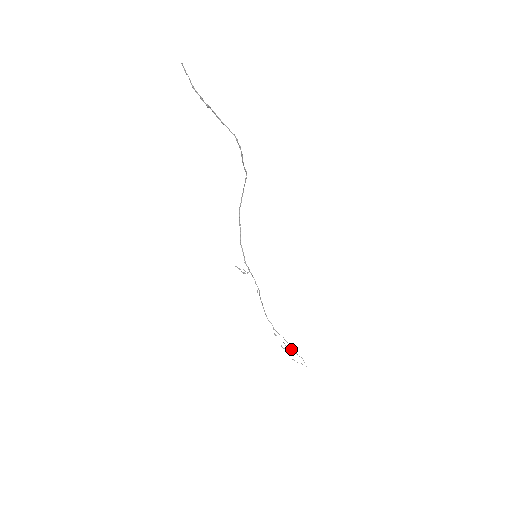
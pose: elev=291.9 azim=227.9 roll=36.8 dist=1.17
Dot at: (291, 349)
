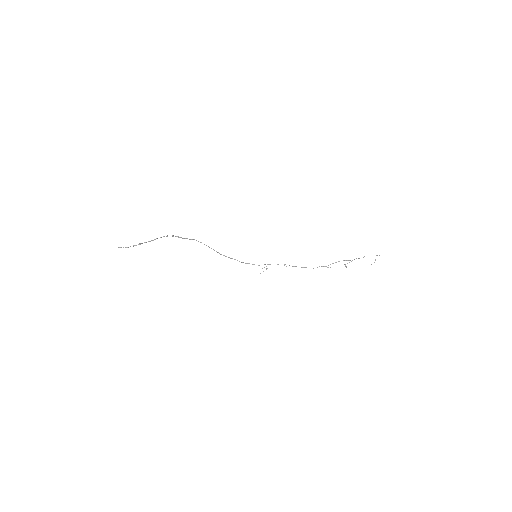
Dot at: (349, 260)
